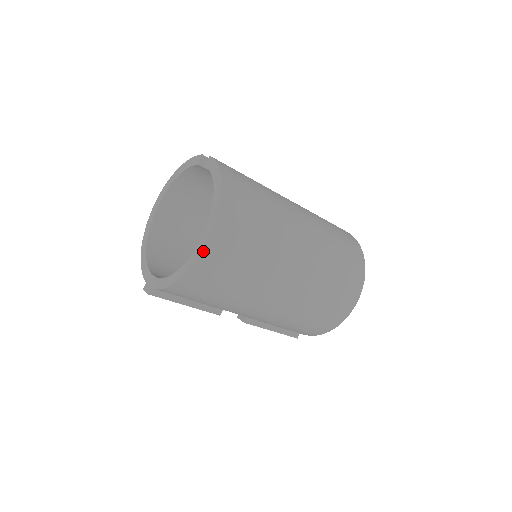
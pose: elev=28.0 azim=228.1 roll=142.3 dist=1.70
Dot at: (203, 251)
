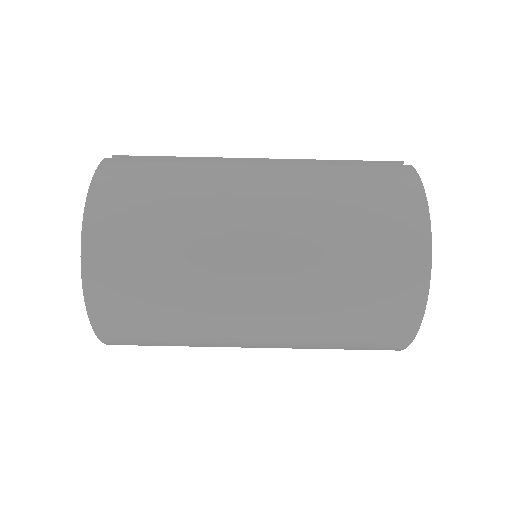
Dot at: (88, 307)
